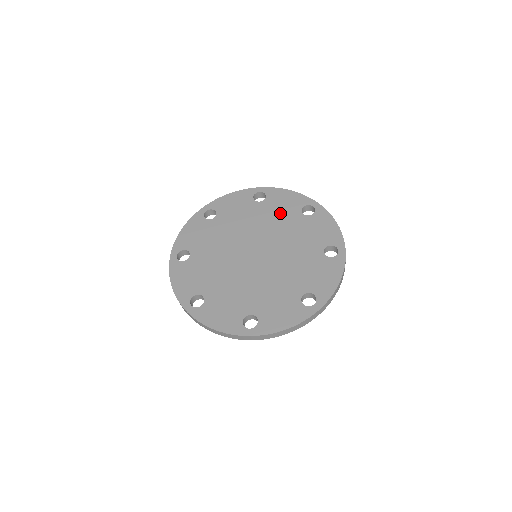
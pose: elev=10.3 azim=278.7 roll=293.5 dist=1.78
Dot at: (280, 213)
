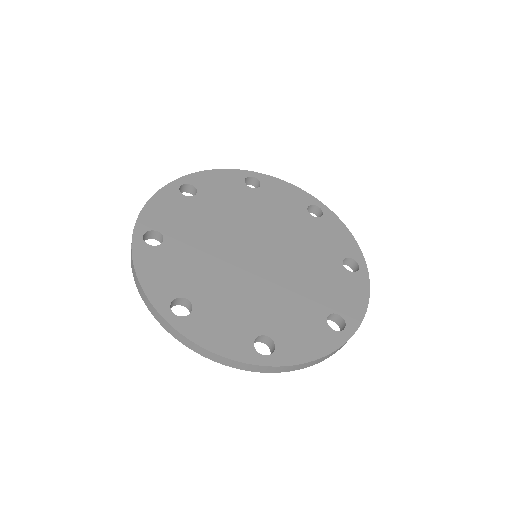
Dot at: (282, 207)
